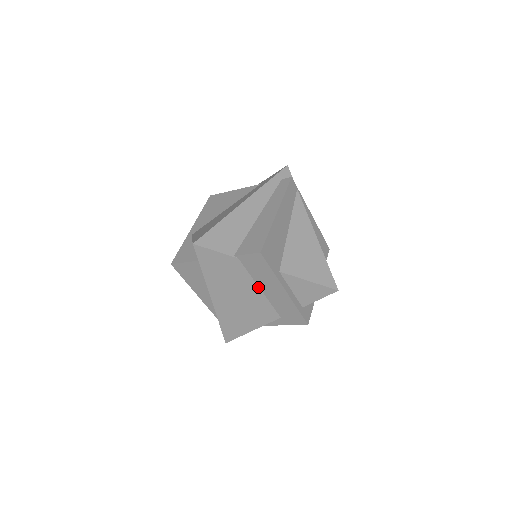
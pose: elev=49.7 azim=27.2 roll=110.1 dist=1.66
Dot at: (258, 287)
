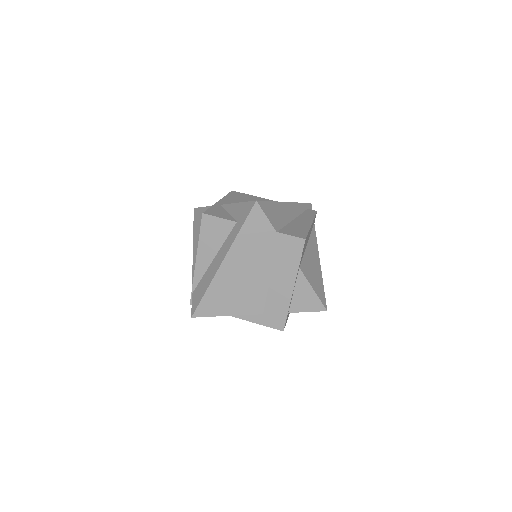
Dot at: (271, 273)
